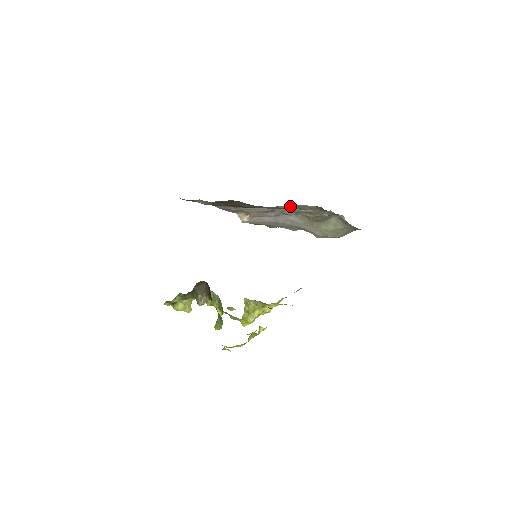
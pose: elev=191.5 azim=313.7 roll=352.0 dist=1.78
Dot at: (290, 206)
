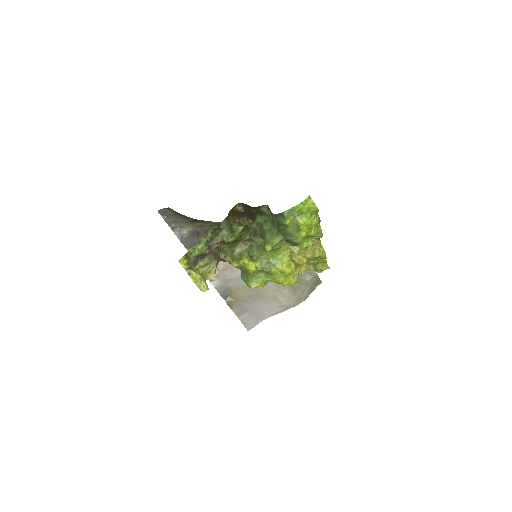
Dot at: occluded
